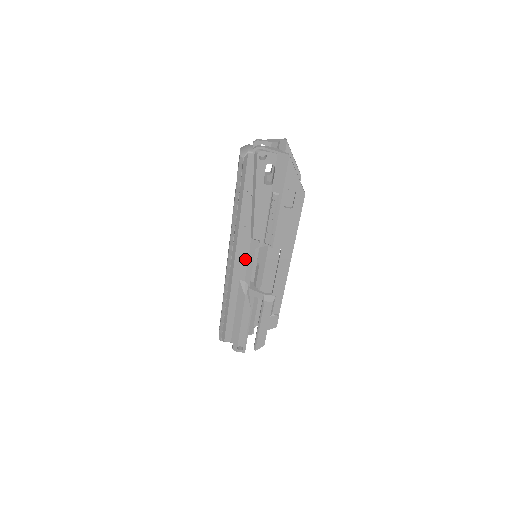
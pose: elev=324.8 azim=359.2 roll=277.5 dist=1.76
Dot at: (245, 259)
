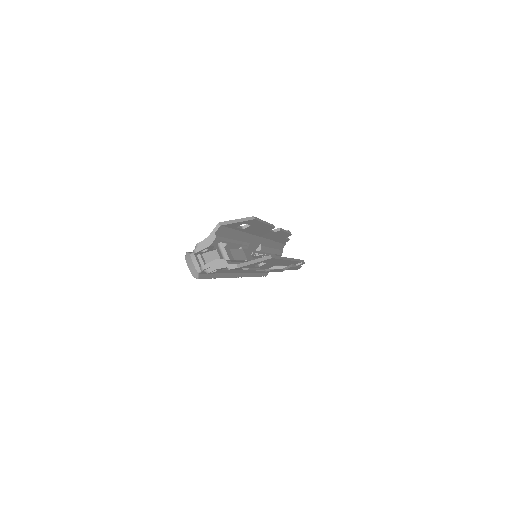
Dot at: occluded
